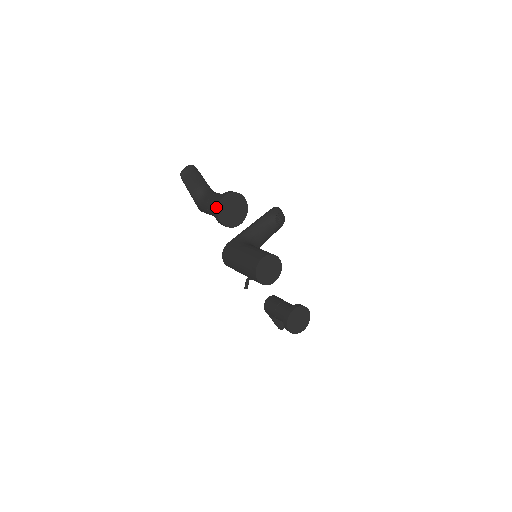
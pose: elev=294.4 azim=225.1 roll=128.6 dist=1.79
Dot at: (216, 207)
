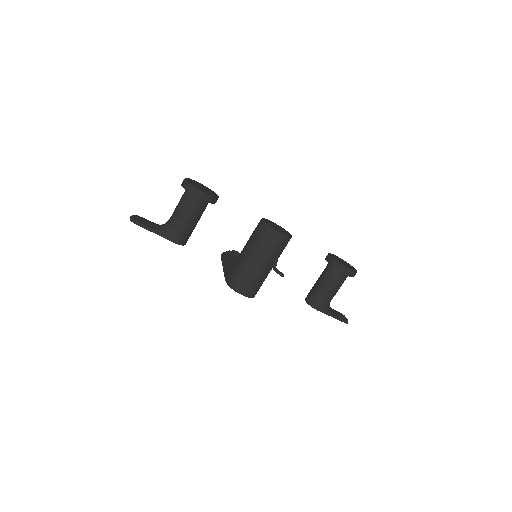
Dot at: (189, 186)
